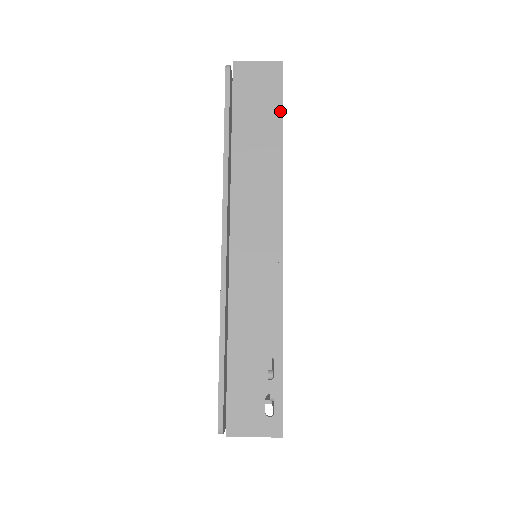
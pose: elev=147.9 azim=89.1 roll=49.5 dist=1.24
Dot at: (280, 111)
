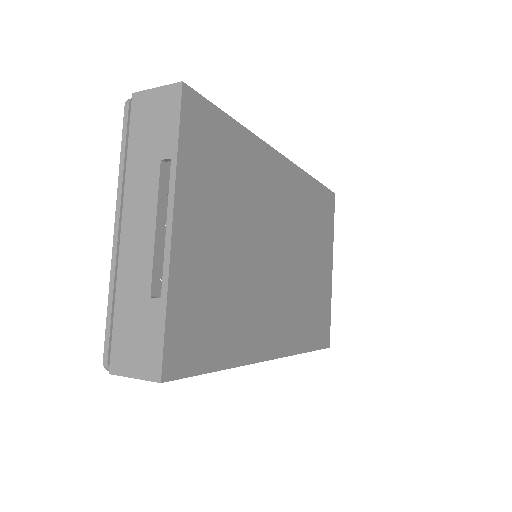
Dot at: occluded
